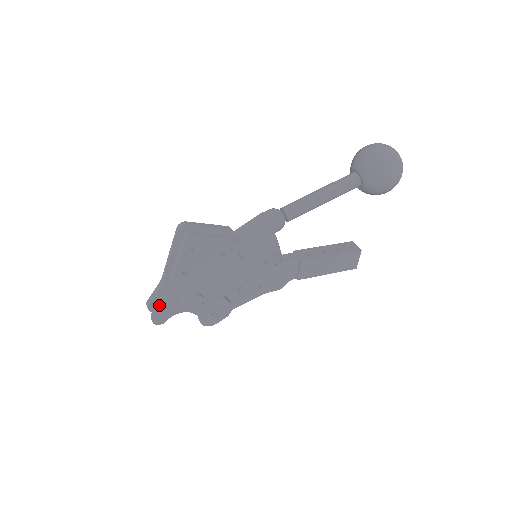
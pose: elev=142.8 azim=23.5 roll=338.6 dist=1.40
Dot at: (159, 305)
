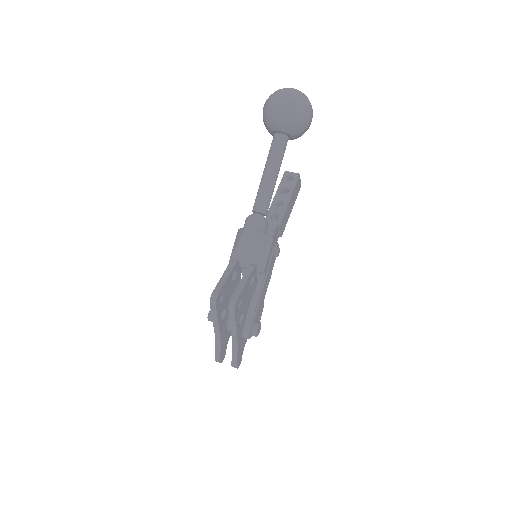
Dot at: (235, 356)
